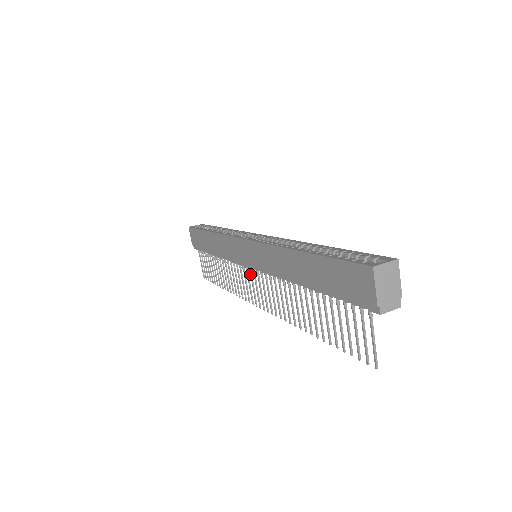
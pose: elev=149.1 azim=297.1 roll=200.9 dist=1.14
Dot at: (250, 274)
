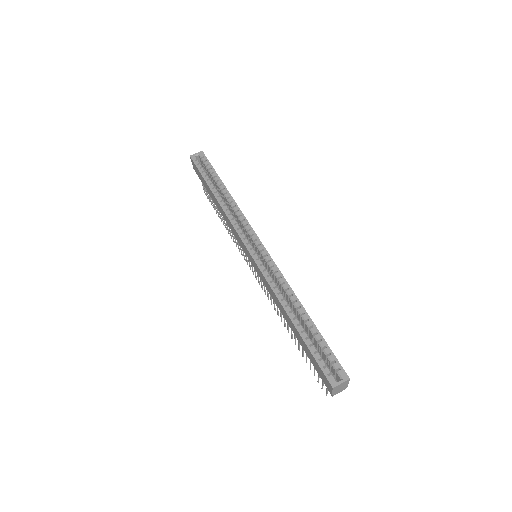
Dot at: occluded
